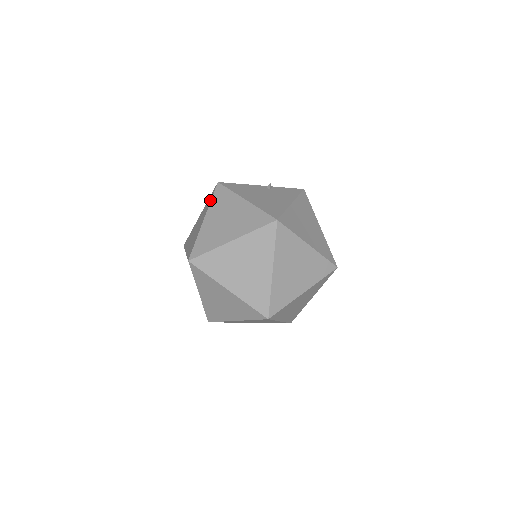
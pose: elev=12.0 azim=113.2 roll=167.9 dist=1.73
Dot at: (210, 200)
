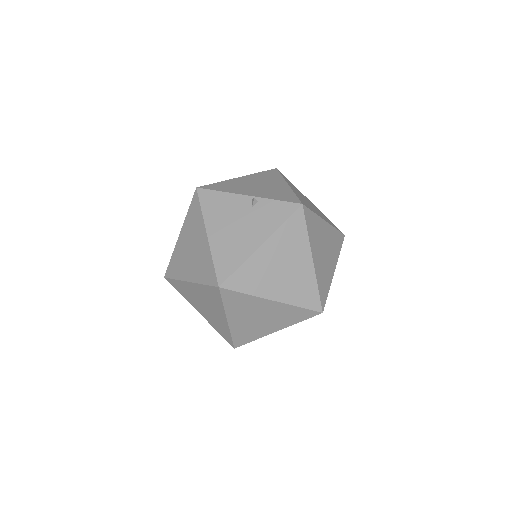
Dot at: (189, 209)
